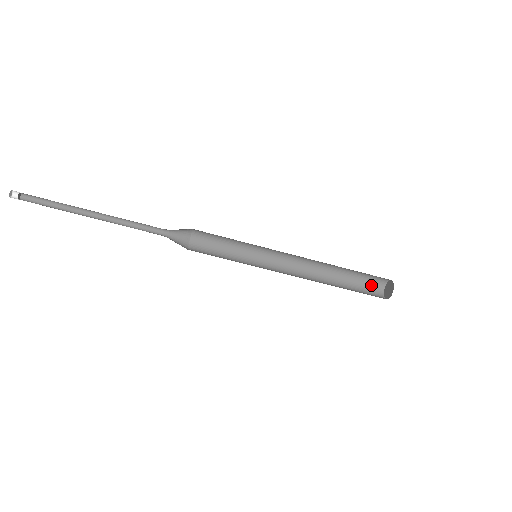
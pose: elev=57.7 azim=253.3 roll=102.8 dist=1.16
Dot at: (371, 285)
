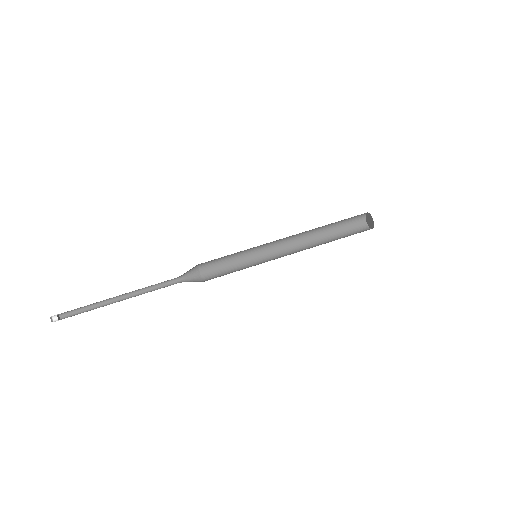
Dot at: occluded
